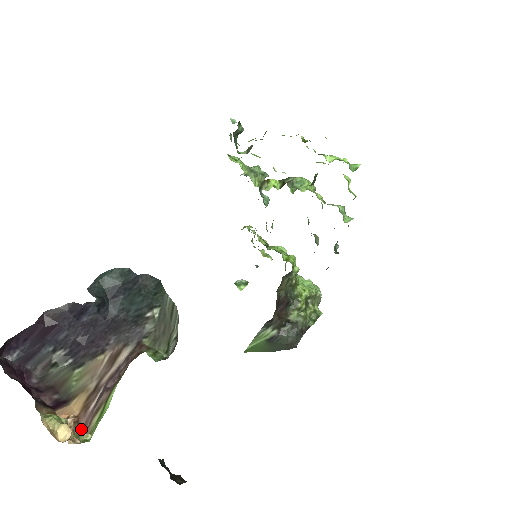
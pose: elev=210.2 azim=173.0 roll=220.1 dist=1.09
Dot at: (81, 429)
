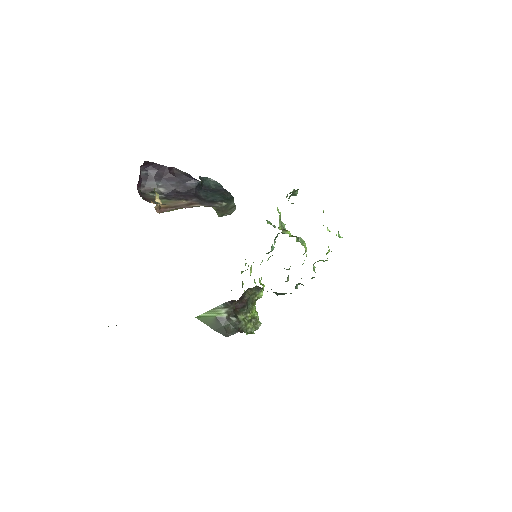
Dot at: (160, 211)
